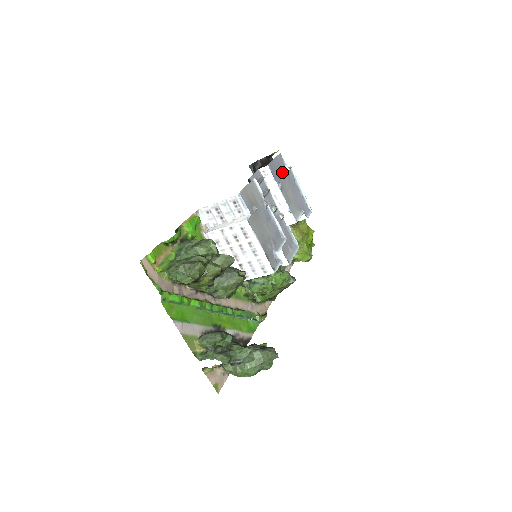
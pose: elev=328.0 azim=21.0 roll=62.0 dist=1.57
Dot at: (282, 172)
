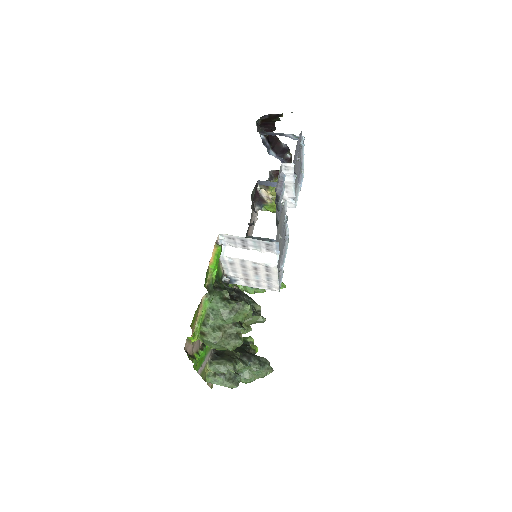
Dot at: occluded
